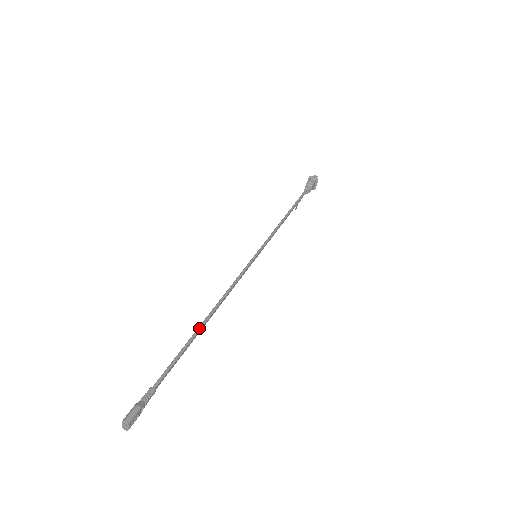
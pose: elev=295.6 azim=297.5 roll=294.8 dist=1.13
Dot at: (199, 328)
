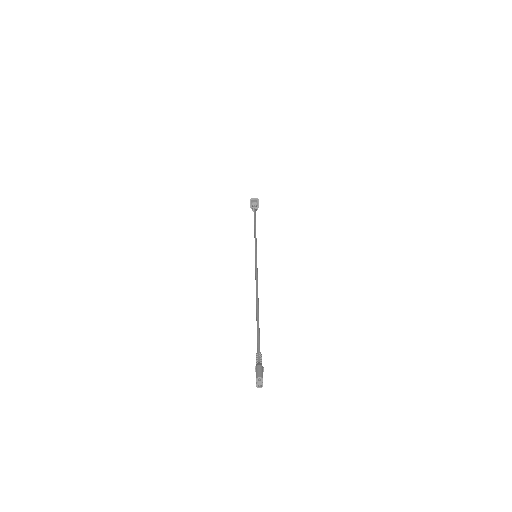
Dot at: (257, 308)
